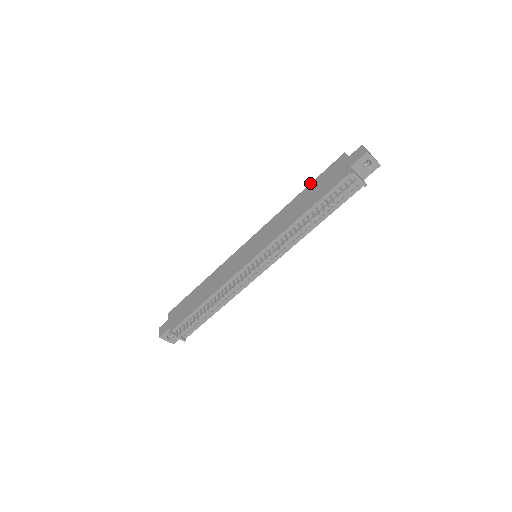
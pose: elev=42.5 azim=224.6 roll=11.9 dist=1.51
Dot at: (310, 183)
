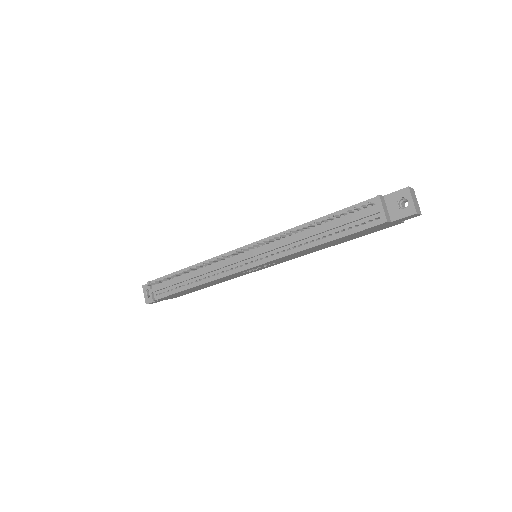
Dot at: occluded
